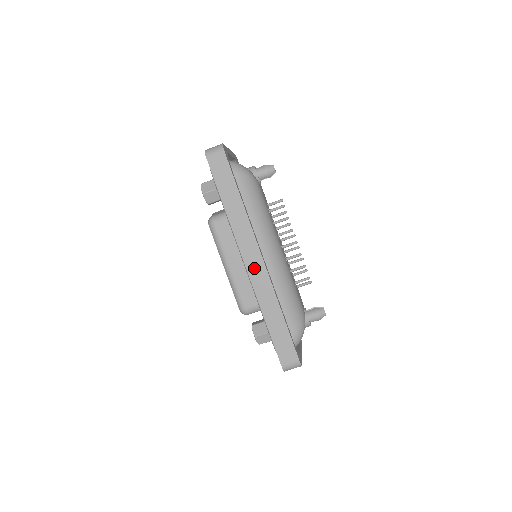
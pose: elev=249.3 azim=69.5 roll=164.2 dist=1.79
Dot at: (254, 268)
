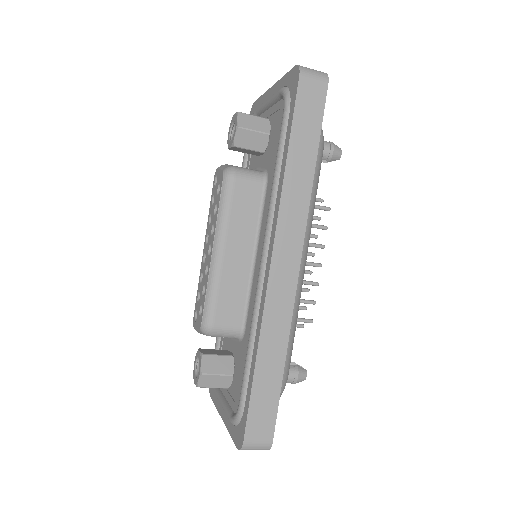
Dot at: (281, 275)
